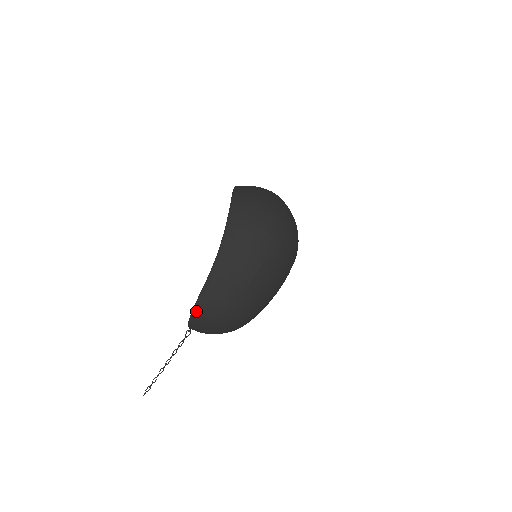
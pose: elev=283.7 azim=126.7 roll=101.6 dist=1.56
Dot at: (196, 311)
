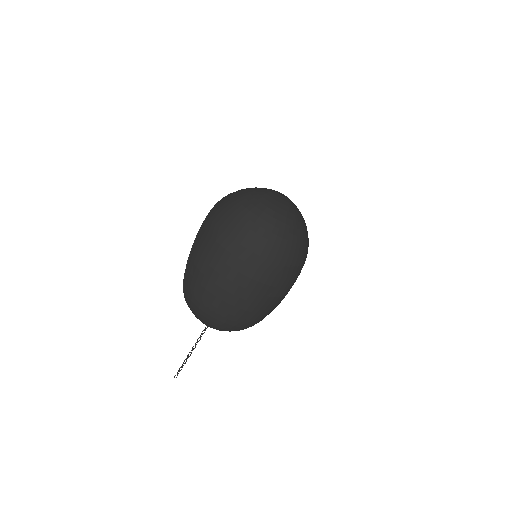
Dot at: (185, 294)
